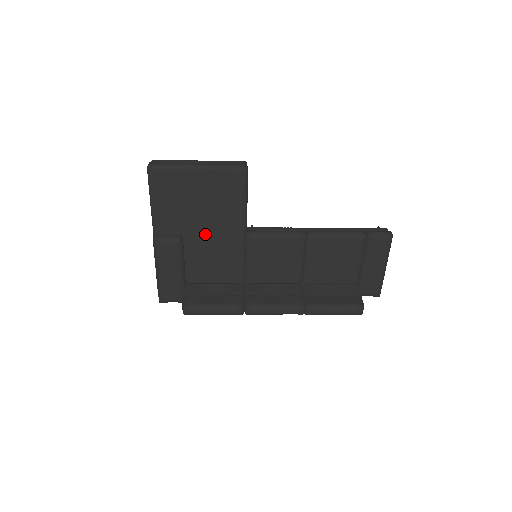
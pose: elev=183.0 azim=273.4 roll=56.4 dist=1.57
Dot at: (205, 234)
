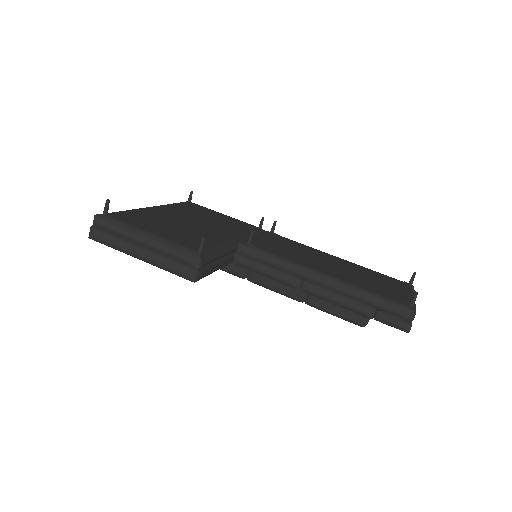
Dot at: occluded
